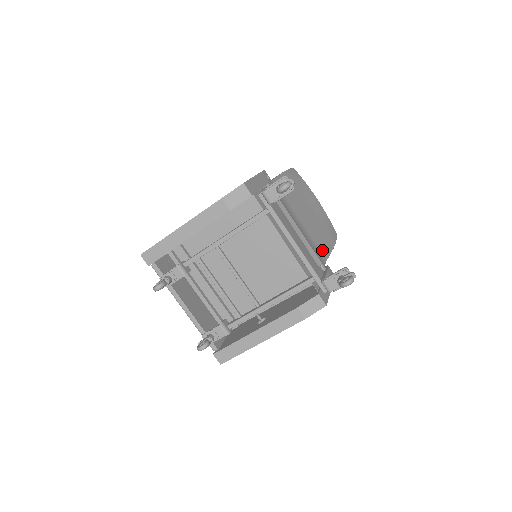
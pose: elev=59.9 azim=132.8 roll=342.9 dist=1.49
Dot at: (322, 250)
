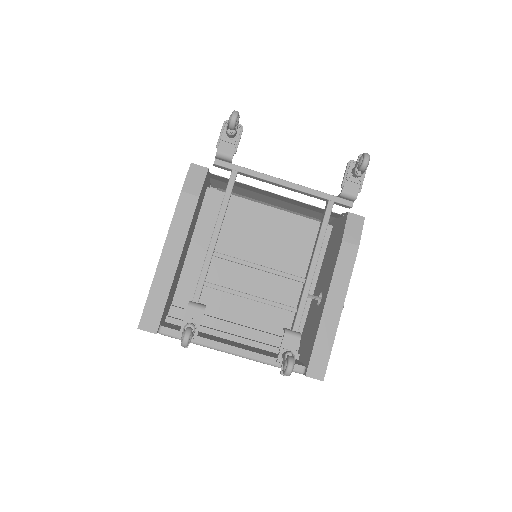
Dot at: occluded
